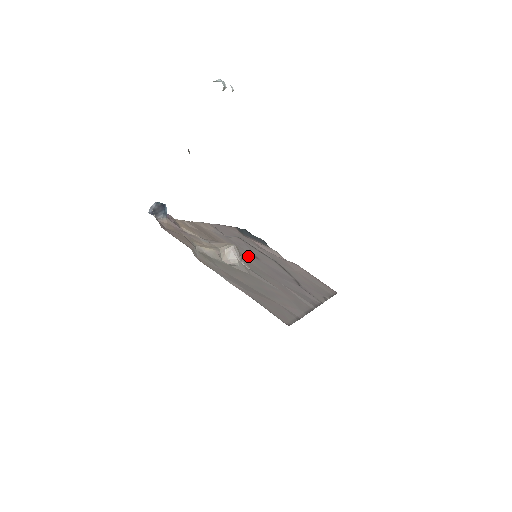
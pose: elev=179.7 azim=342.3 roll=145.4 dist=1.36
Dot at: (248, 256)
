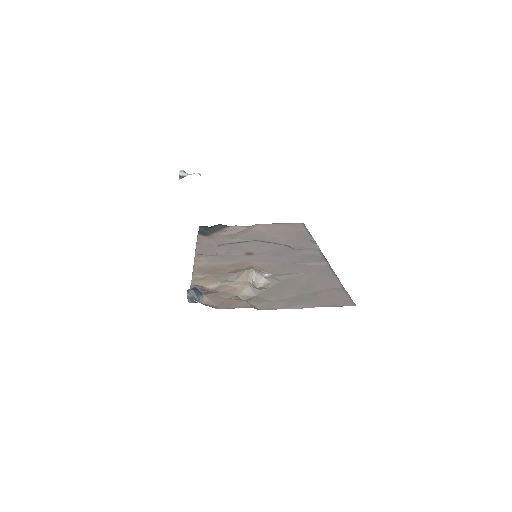
Dot at: (249, 260)
